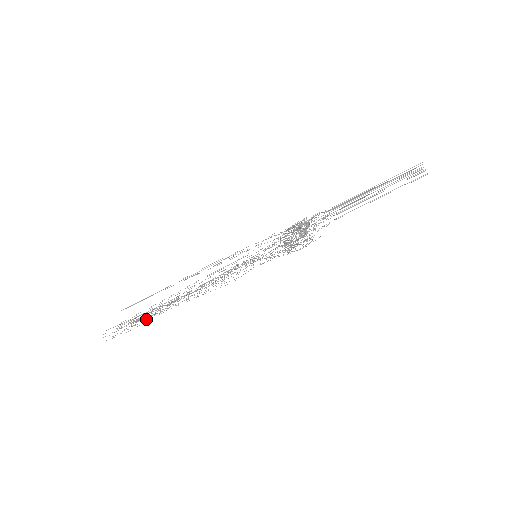
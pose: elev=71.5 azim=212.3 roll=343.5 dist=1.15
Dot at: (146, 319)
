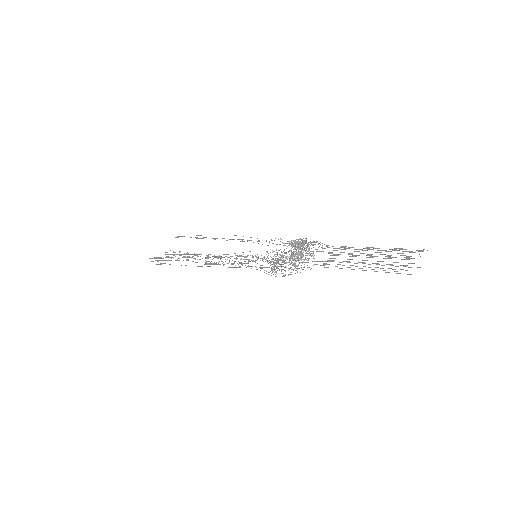
Dot at: occluded
